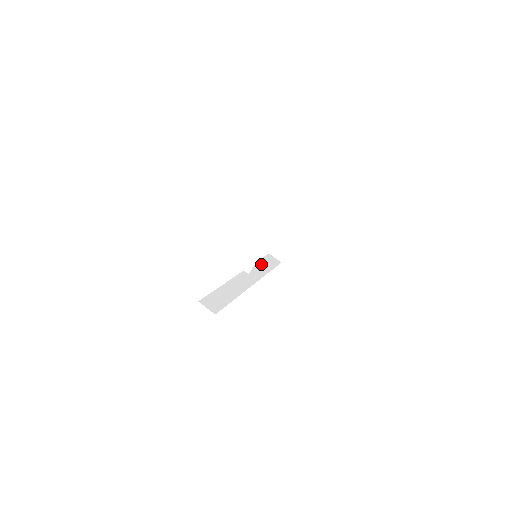
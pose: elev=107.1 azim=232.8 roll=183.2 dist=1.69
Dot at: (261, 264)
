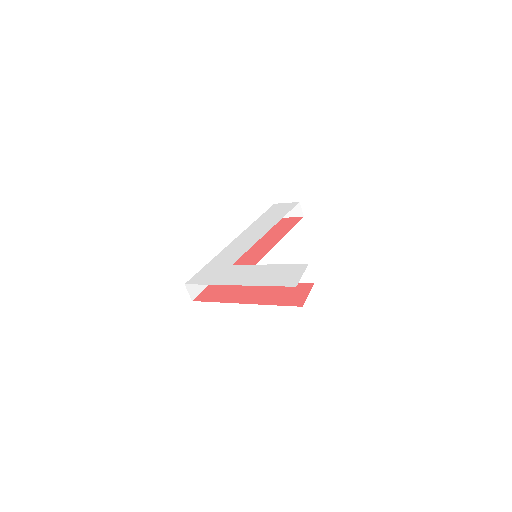
Dot at: occluded
